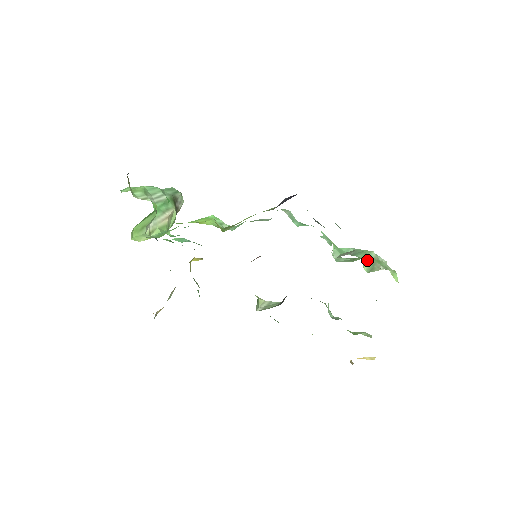
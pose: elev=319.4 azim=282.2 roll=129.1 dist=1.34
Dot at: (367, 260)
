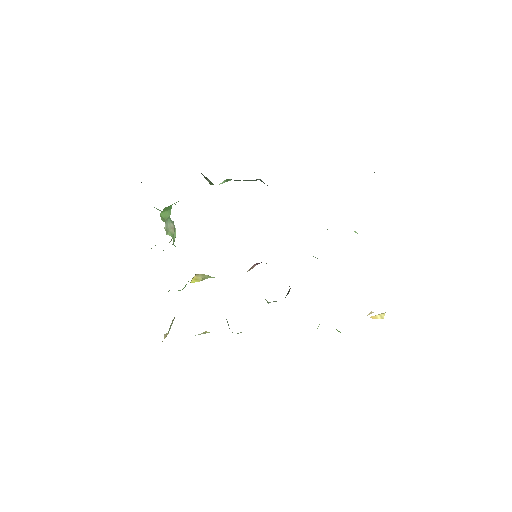
Dot at: occluded
